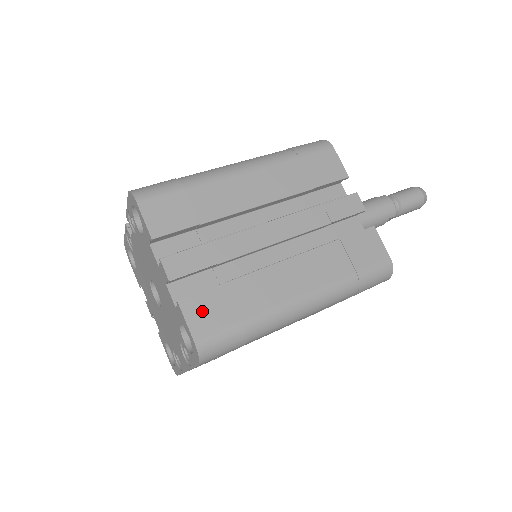
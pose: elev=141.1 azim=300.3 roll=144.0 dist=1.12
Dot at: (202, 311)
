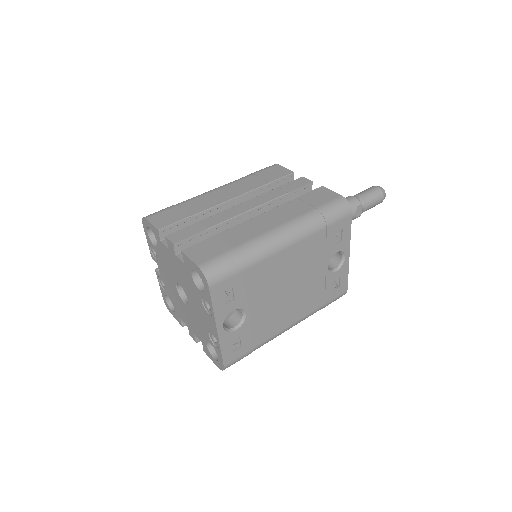
Dot at: (200, 251)
